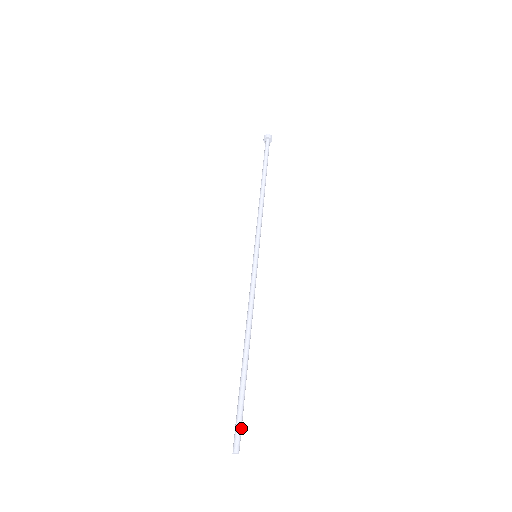
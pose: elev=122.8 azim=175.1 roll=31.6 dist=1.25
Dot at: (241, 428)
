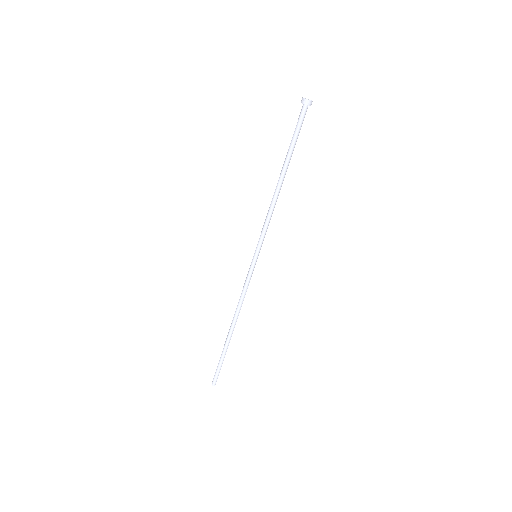
Dot at: occluded
